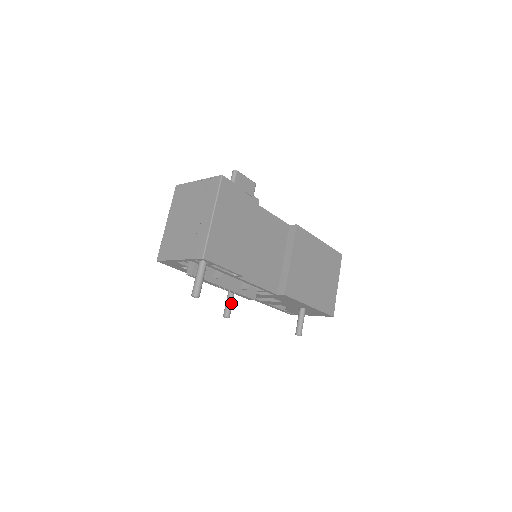
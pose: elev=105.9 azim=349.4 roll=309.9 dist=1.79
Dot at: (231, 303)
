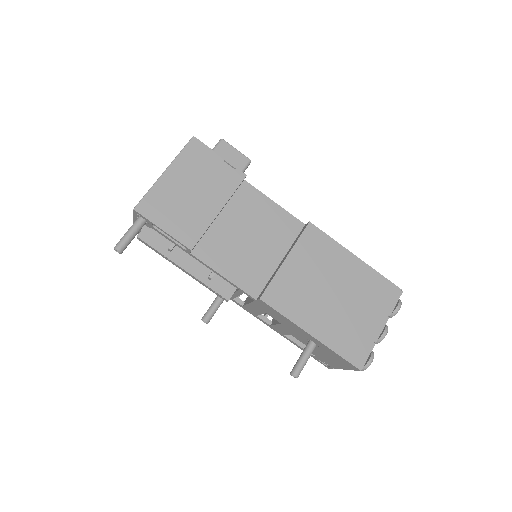
Dot at: (215, 306)
